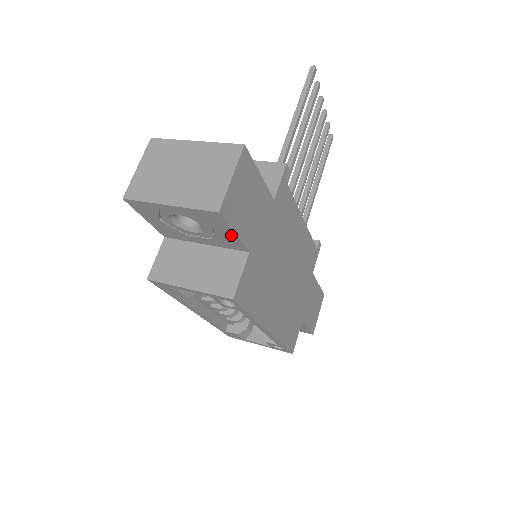
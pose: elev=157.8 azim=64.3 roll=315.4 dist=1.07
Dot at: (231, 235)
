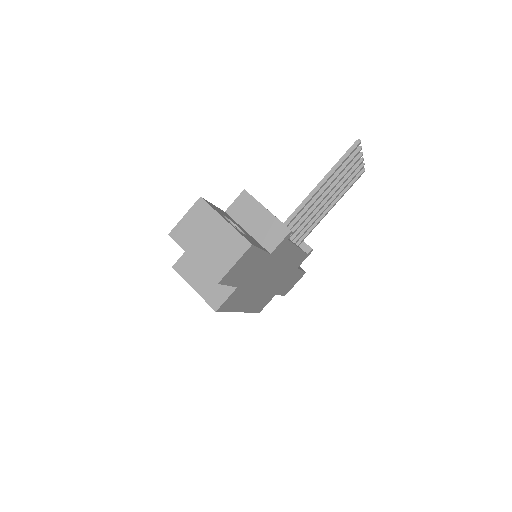
Dot at: occluded
